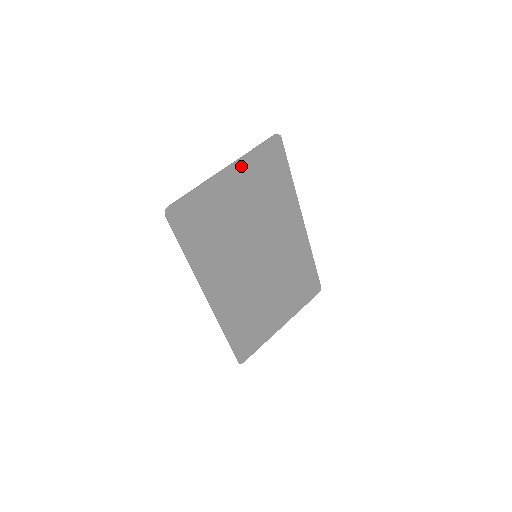
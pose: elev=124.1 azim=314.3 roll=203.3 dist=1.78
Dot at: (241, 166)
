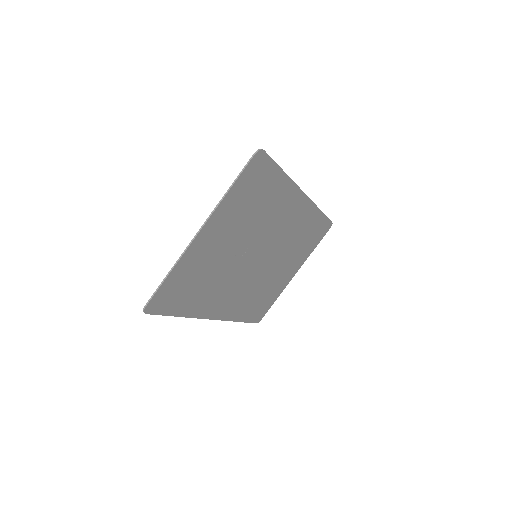
Dot at: (218, 215)
